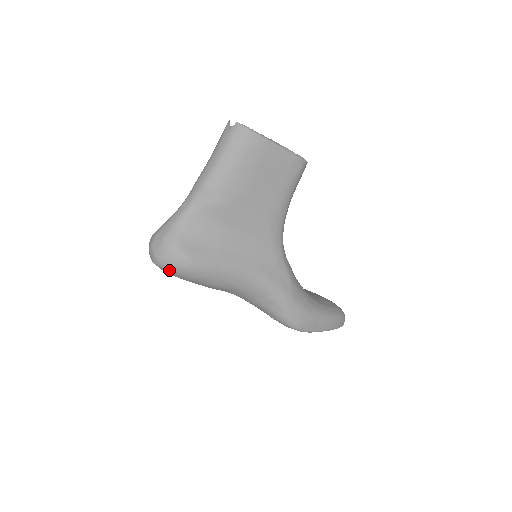
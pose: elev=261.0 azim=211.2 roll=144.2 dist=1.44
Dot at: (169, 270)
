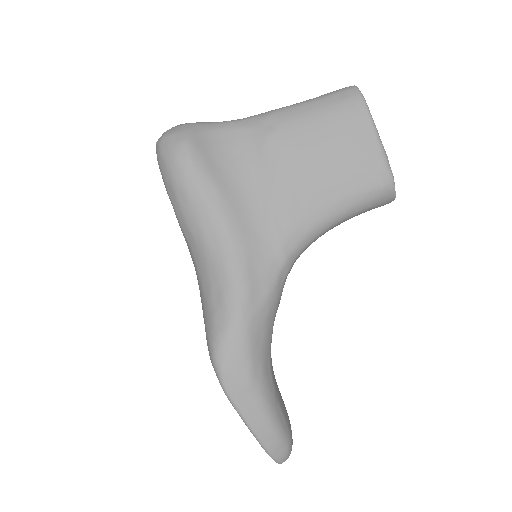
Dot at: (161, 152)
